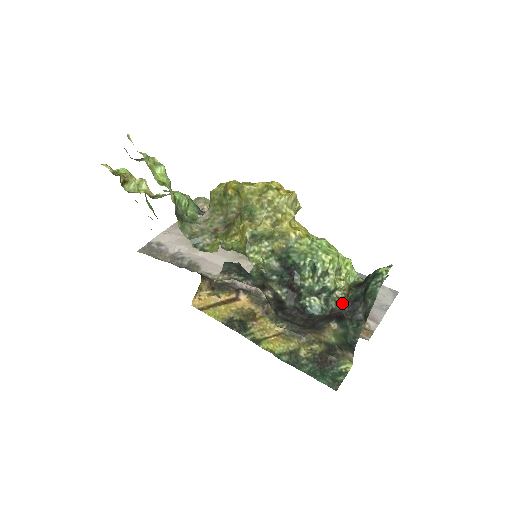
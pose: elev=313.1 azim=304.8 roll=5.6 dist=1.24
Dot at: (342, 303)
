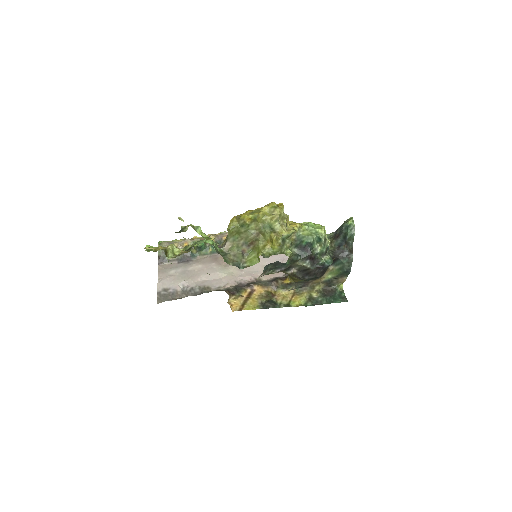
Dot at: (333, 252)
